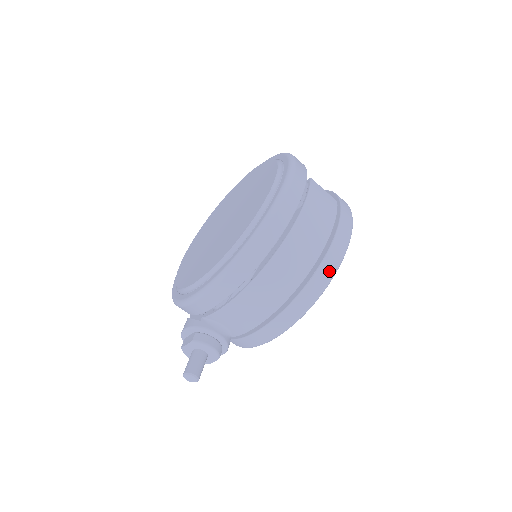
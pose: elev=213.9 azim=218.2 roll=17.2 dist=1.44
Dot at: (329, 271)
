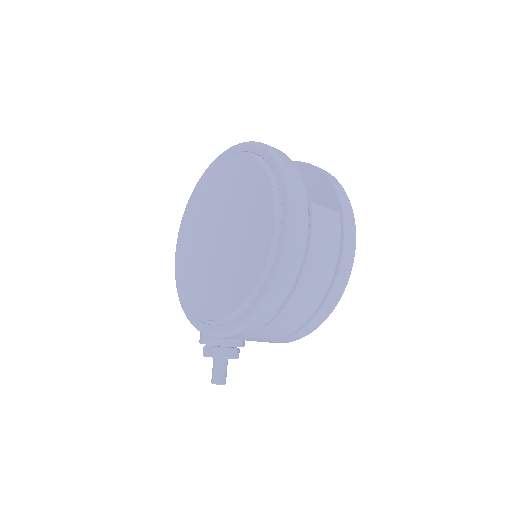
Dot at: (336, 298)
